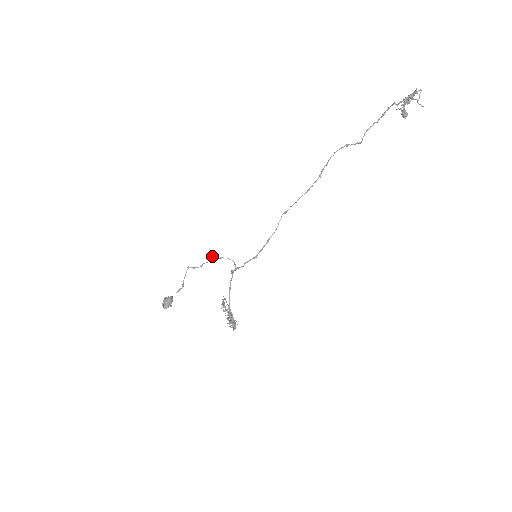
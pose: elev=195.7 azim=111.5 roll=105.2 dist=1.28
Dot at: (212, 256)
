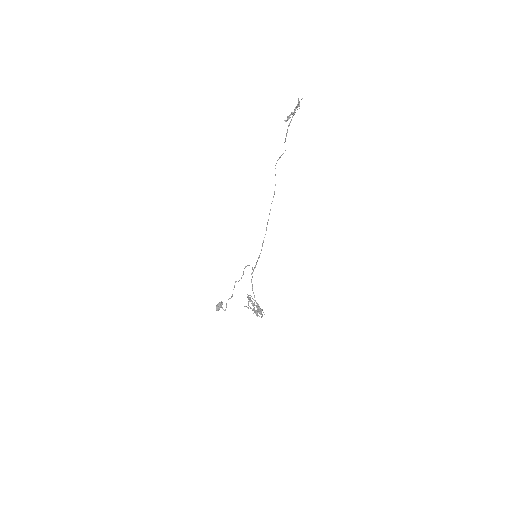
Dot at: (244, 268)
